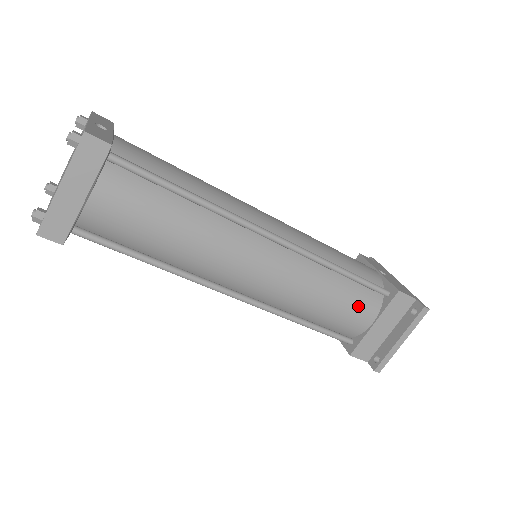
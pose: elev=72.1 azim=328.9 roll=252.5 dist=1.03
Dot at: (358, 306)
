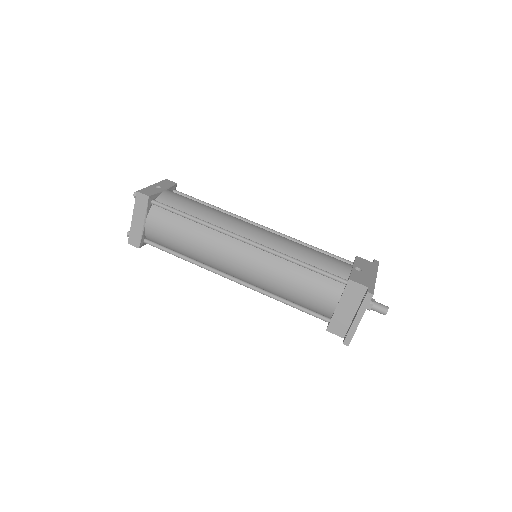
Dot at: (320, 291)
